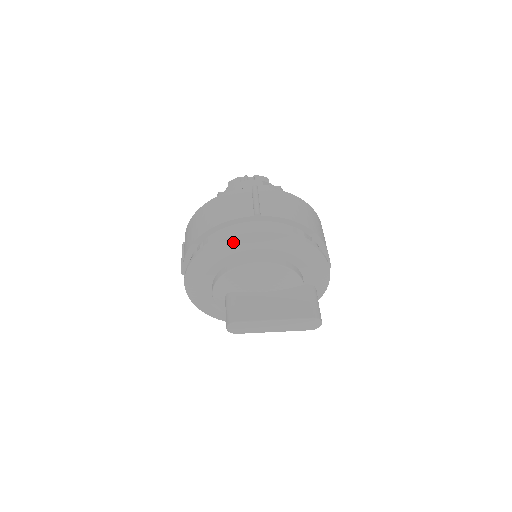
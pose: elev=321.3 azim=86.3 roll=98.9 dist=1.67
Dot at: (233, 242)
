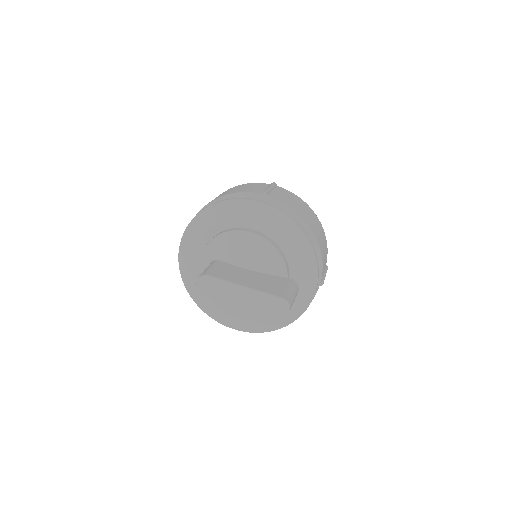
Dot at: (234, 206)
